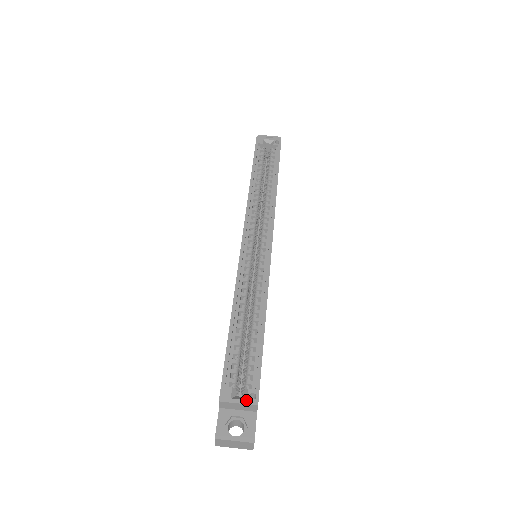
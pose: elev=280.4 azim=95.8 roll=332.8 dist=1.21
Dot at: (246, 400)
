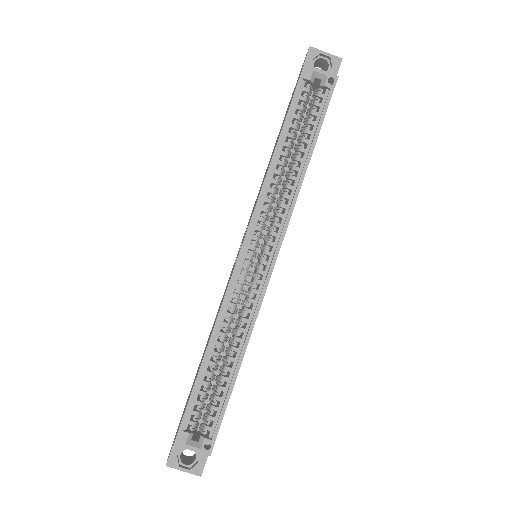
Dot at: (200, 449)
